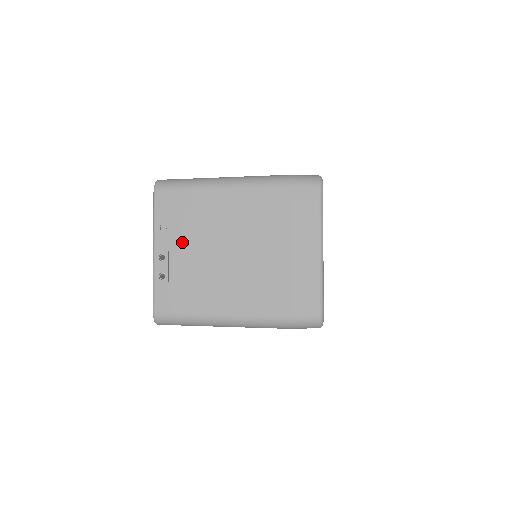
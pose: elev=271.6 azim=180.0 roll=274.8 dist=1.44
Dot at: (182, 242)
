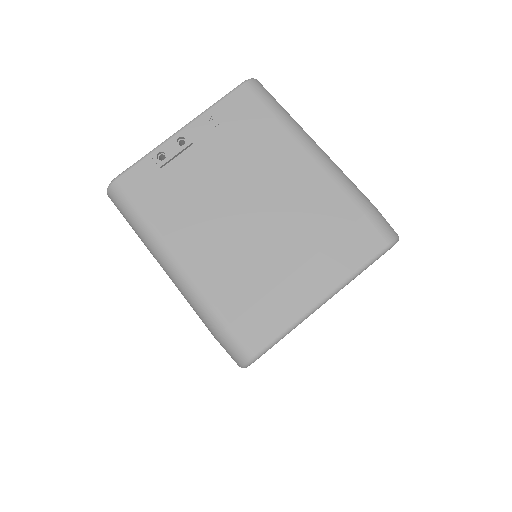
Dot at: (214, 149)
